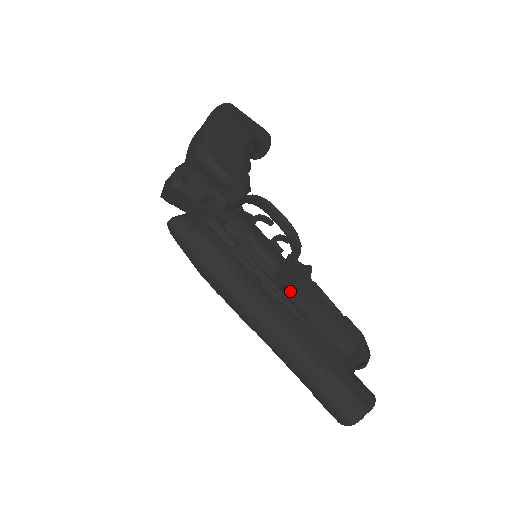
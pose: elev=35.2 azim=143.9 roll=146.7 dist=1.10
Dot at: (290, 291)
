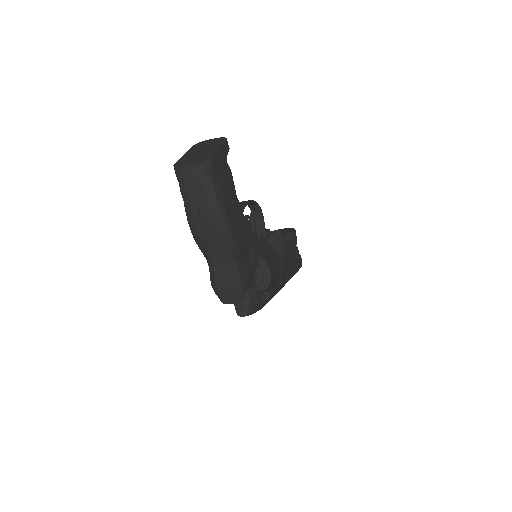
Dot at: occluded
